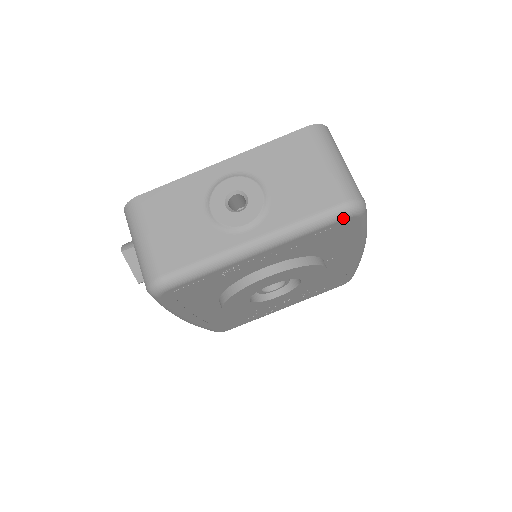
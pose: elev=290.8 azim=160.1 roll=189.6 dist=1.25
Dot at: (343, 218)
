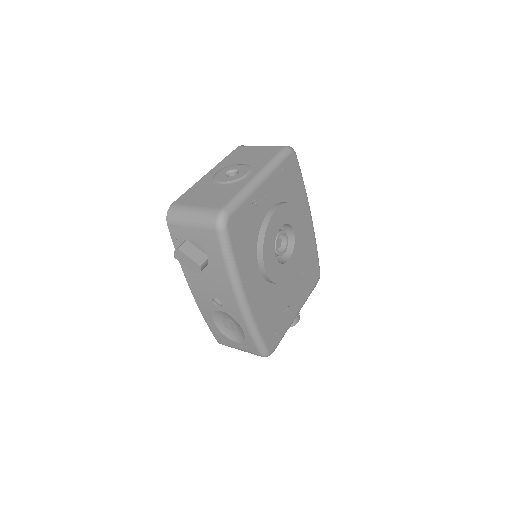
Dot at: (289, 154)
